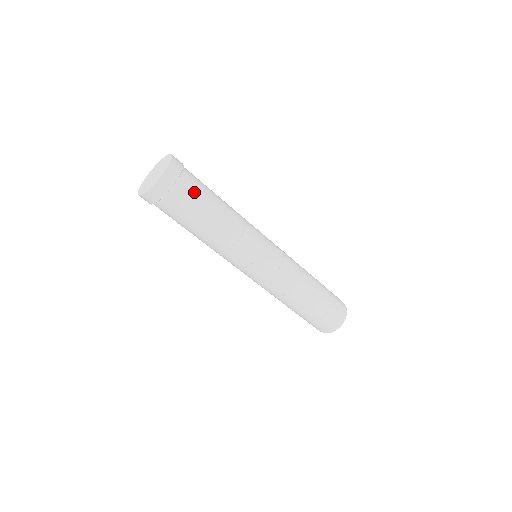
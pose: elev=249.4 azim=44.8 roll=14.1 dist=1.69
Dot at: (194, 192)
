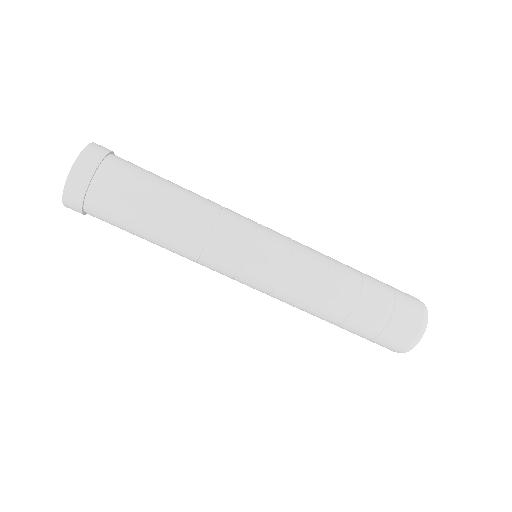
Dot at: (130, 174)
